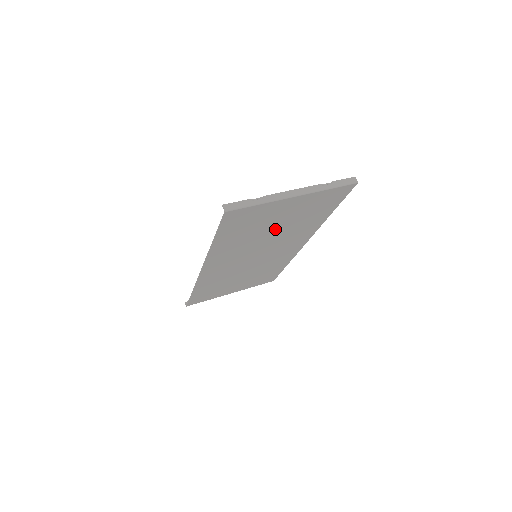
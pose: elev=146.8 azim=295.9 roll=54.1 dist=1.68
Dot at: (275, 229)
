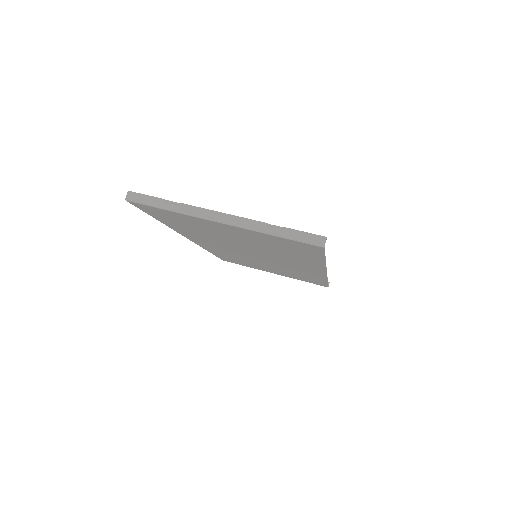
Dot at: (244, 242)
